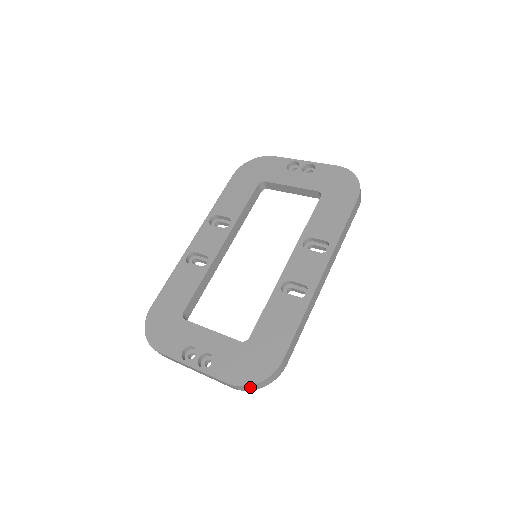
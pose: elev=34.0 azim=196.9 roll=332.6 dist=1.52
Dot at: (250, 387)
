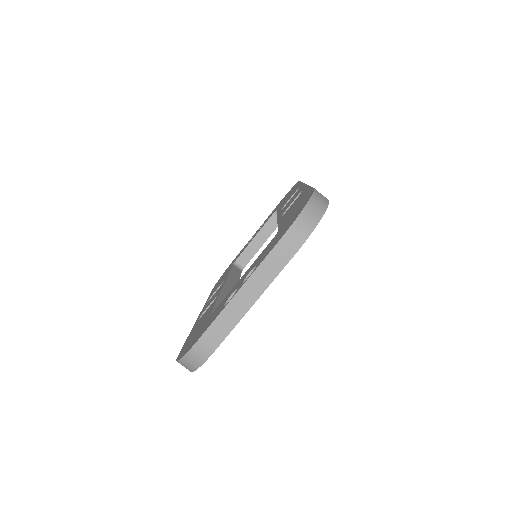
Dot at: (304, 220)
